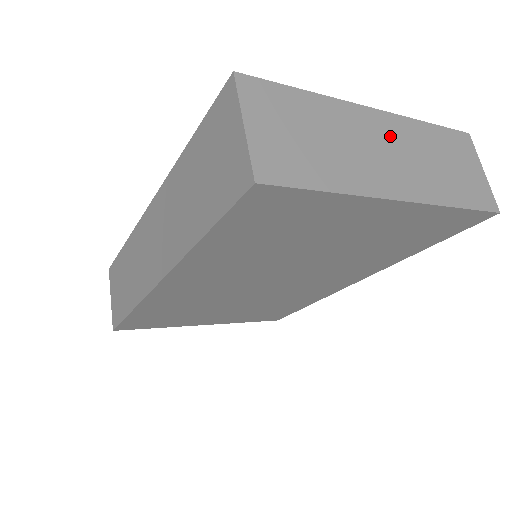
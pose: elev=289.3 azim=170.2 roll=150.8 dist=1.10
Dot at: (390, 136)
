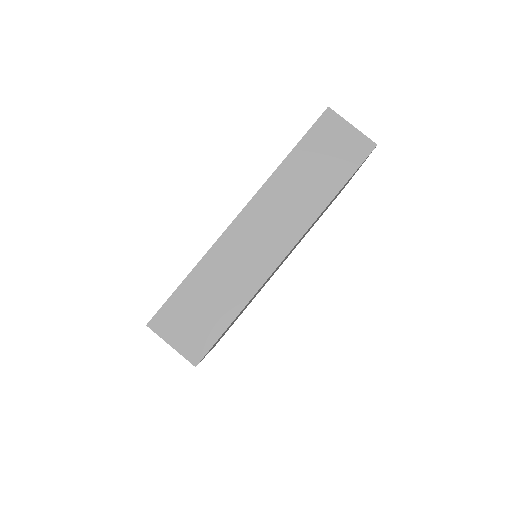
Dot at: occluded
